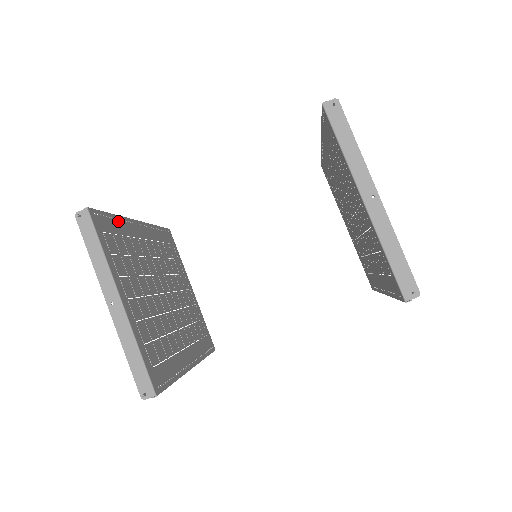
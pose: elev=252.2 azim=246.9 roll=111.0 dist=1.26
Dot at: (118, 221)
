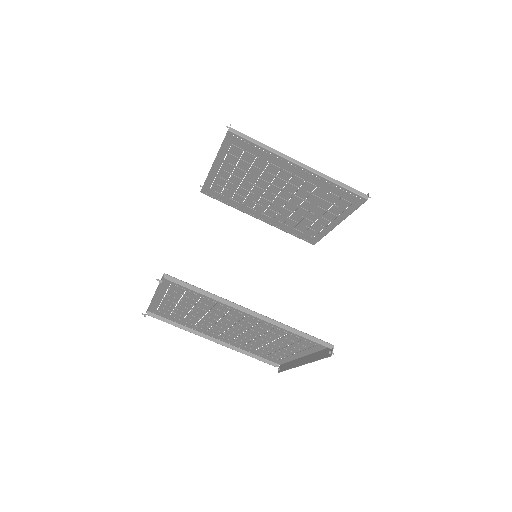
Dot at: (183, 324)
